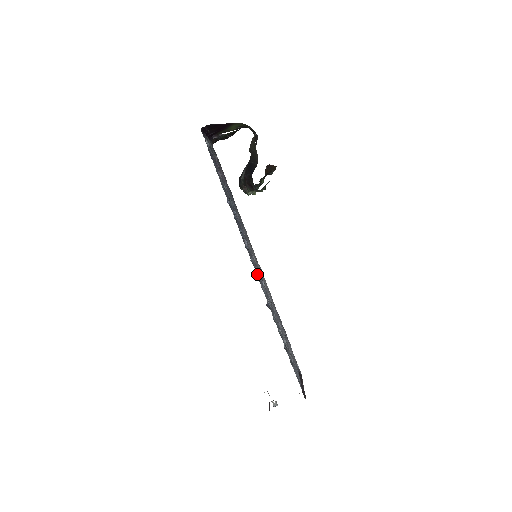
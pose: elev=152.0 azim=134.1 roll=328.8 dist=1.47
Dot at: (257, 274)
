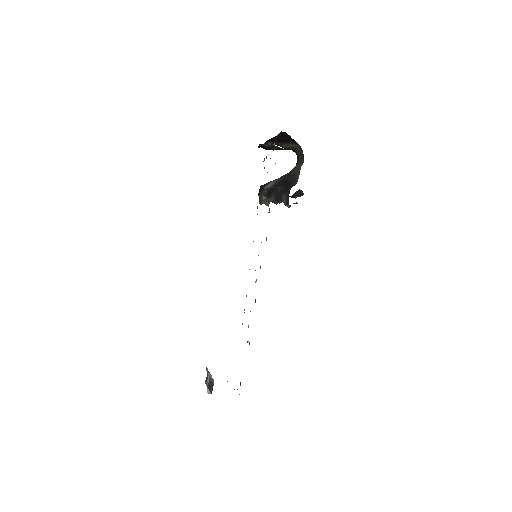
Dot at: occluded
